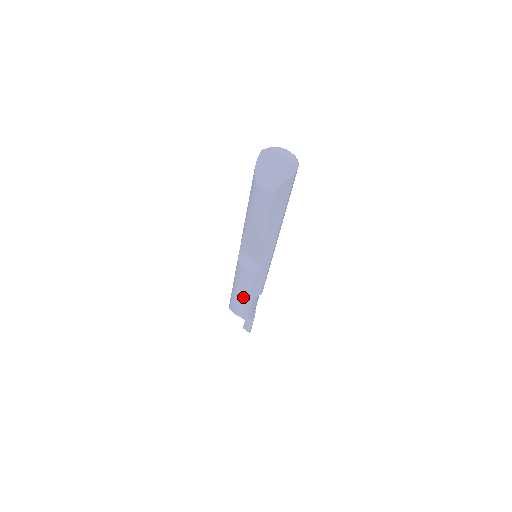
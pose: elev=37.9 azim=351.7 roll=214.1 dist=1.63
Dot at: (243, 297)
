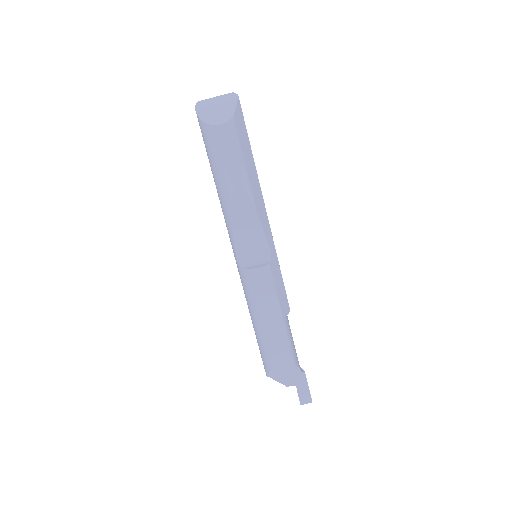
Dot at: (276, 321)
